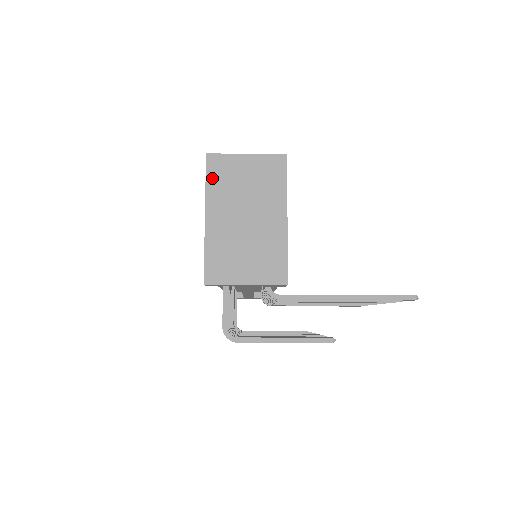
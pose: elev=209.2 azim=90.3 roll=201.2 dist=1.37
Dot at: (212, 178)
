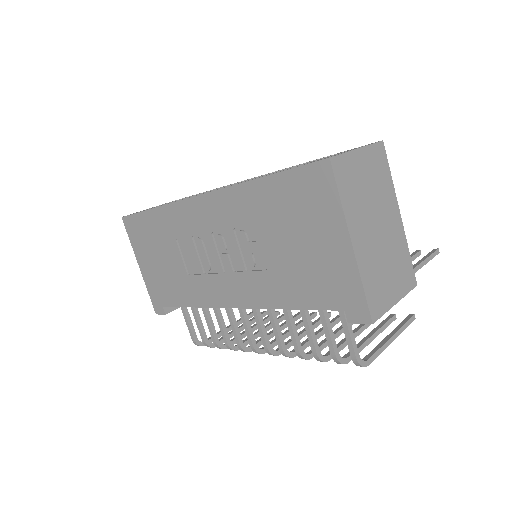
Dot at: (343, 190)
